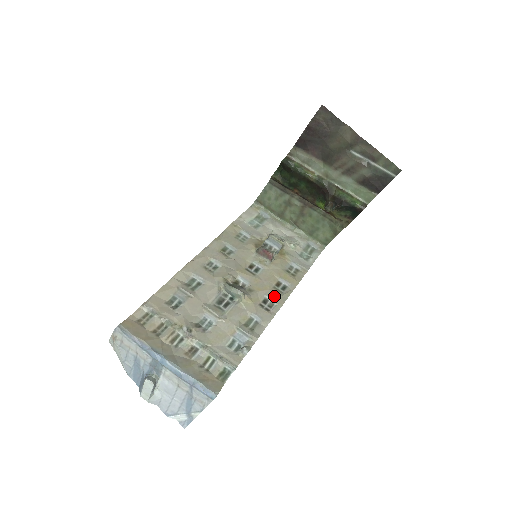
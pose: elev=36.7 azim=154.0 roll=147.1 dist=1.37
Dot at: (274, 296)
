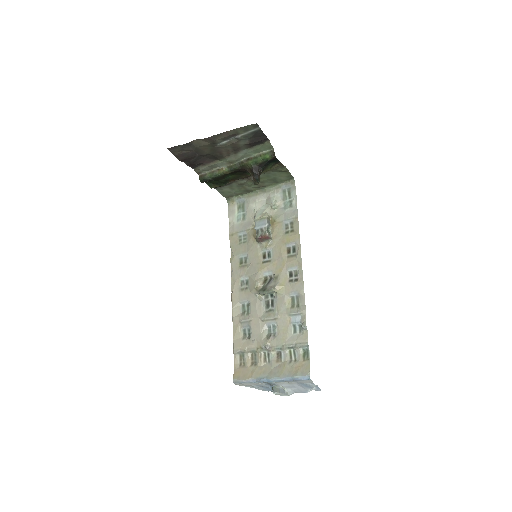
Dot at: (292, 265)
